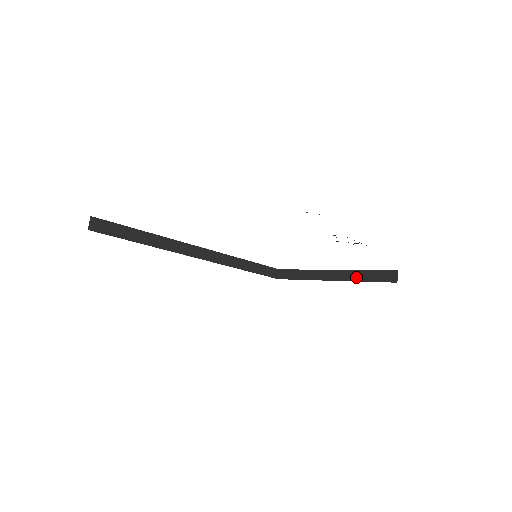
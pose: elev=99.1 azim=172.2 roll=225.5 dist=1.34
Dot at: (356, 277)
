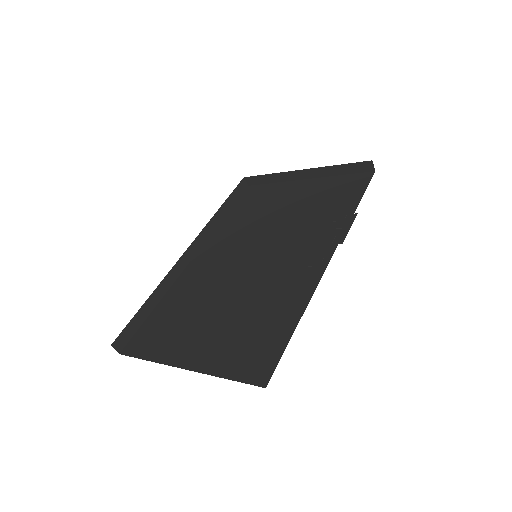
Dot at: (330, 173)
